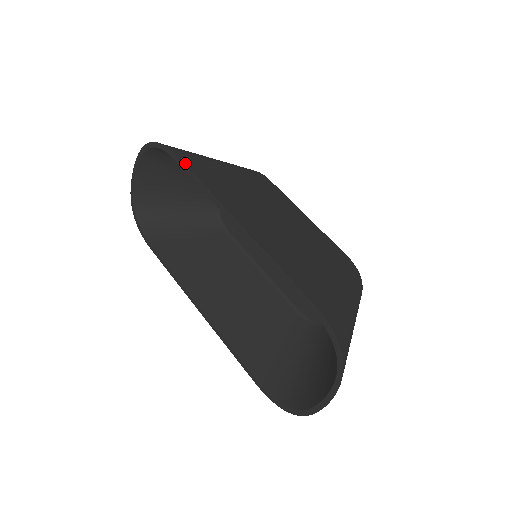
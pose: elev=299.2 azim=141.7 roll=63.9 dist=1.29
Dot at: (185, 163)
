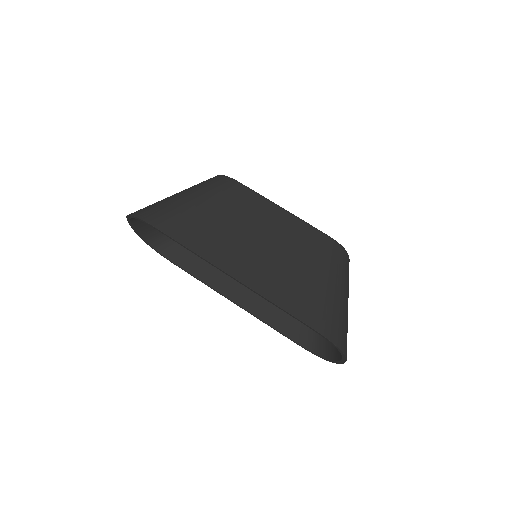
Dot at: (168, 234)
